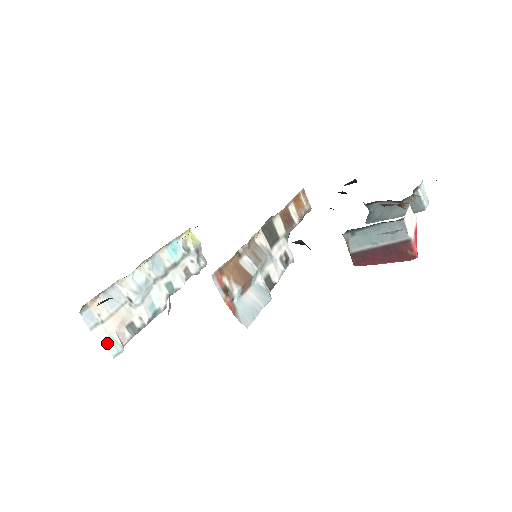
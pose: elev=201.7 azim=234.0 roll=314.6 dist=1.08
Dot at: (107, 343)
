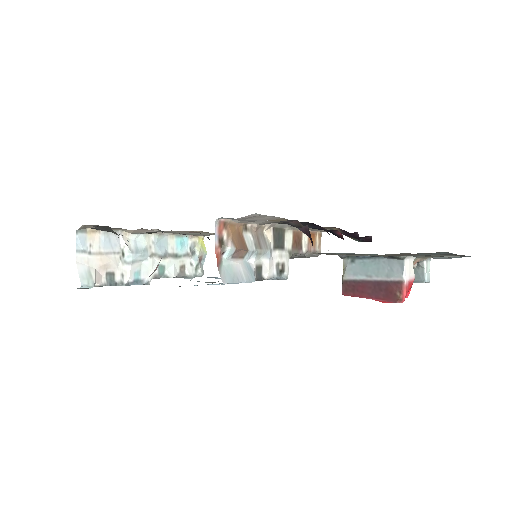
Dot at: (83, 272)
